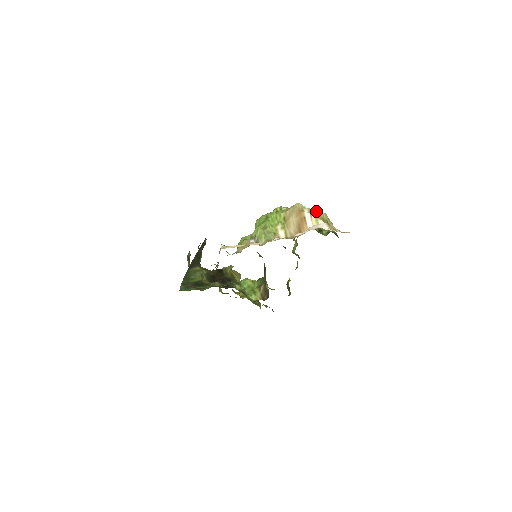
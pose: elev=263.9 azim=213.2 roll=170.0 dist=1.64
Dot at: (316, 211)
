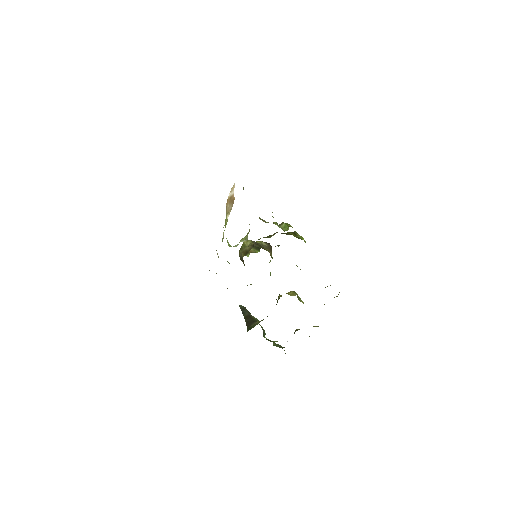
Dot at: occluded
